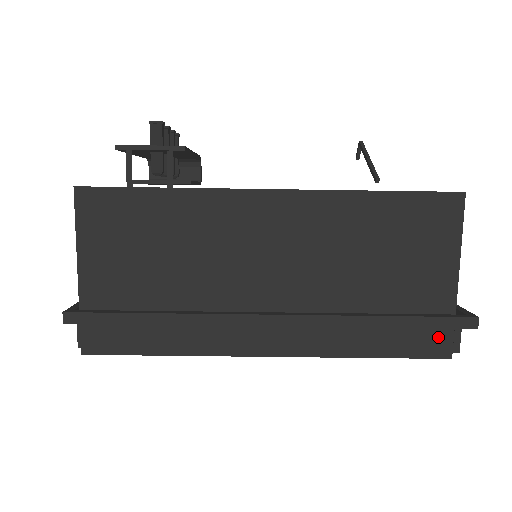
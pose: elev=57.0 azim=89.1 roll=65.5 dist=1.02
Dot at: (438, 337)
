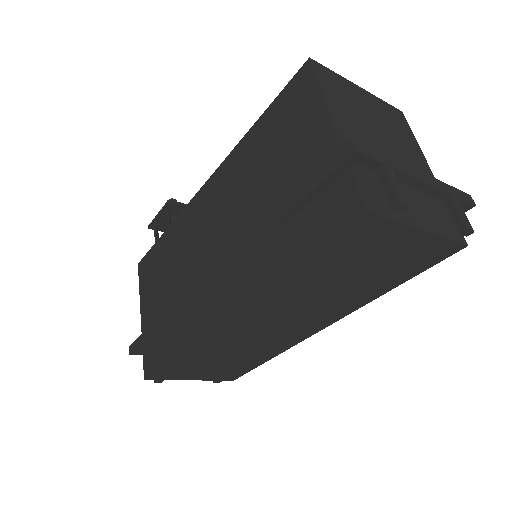
Dot at: (342, 198)
